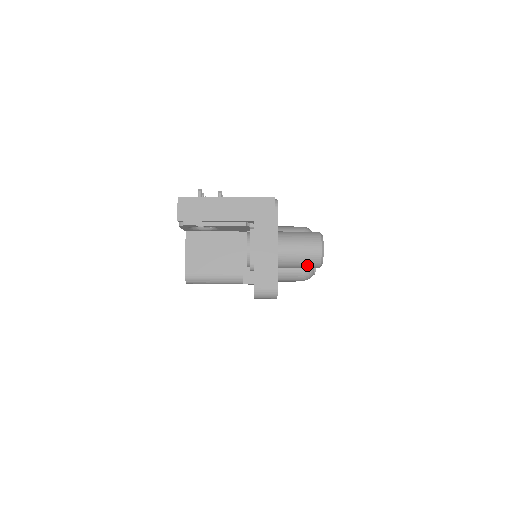
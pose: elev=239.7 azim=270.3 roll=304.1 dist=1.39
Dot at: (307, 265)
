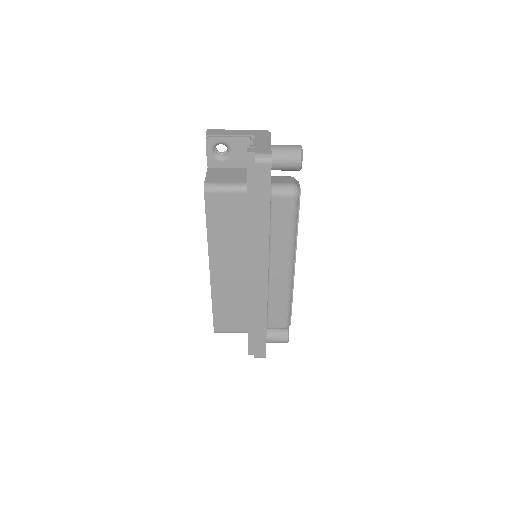
Dot at: (292, 157)
